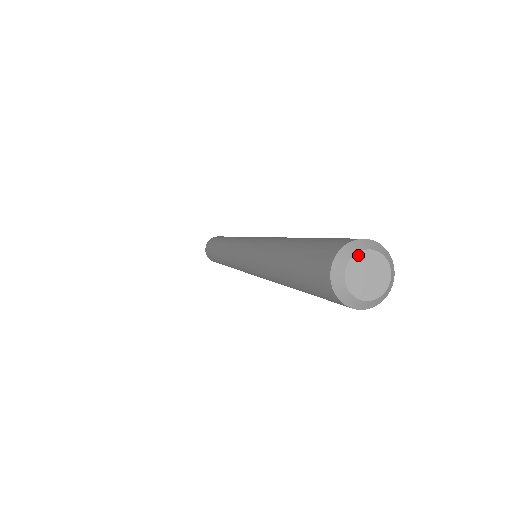
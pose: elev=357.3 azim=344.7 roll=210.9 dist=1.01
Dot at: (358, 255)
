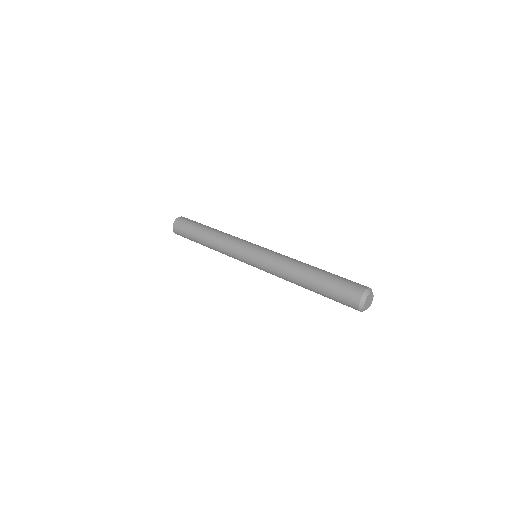
Dot at: (366, 300)
